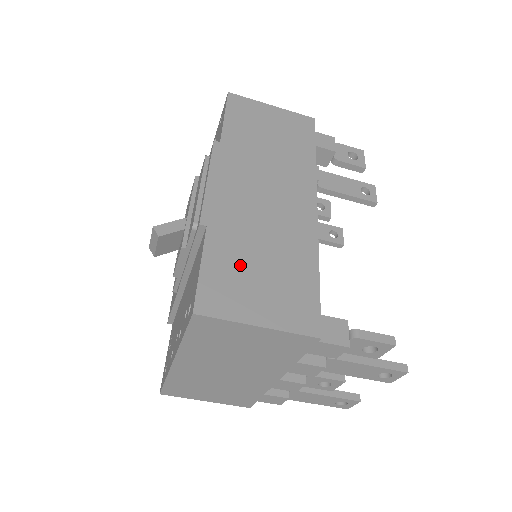
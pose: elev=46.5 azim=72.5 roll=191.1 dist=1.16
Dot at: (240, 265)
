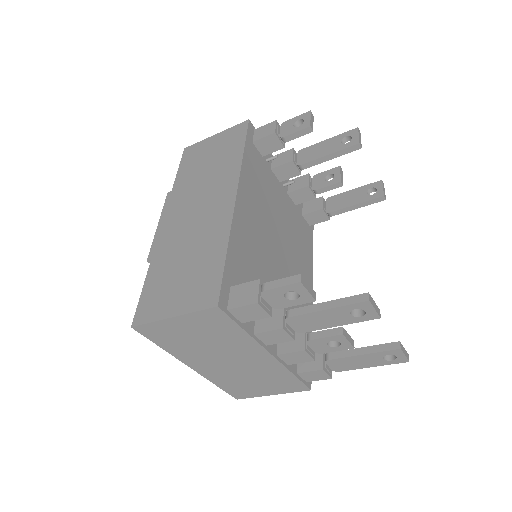
Dot at: (167, 277)
